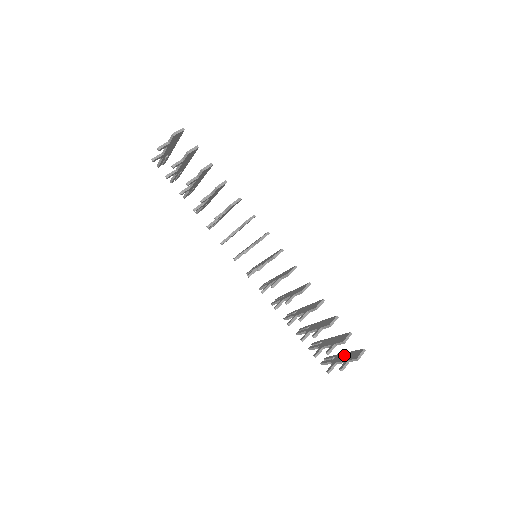
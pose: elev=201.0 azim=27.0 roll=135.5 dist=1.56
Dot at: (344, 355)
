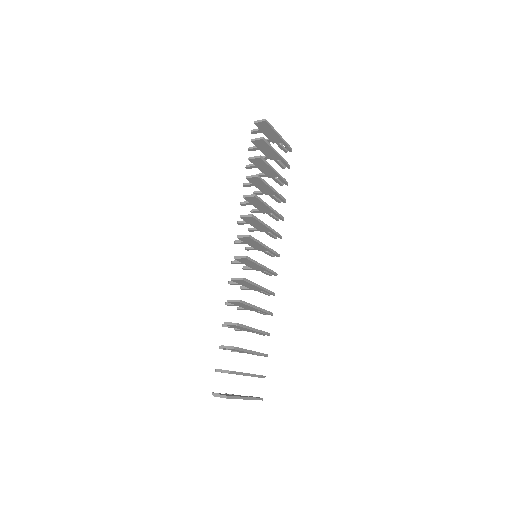
Dot at: occluded
